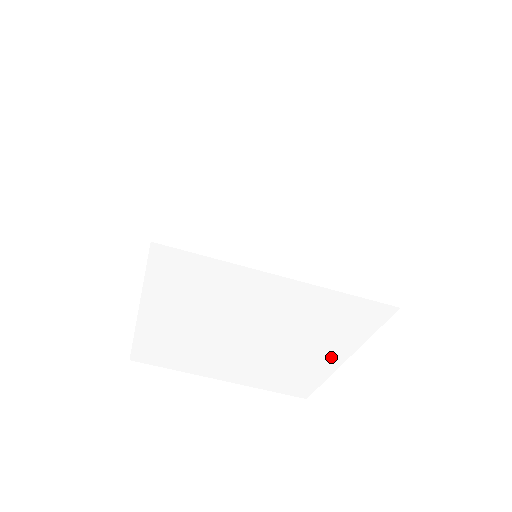
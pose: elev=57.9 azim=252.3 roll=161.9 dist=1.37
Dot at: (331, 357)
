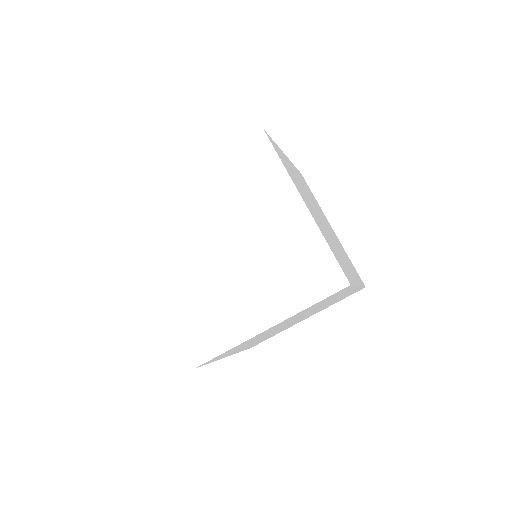
Dot at: (292, 210)
